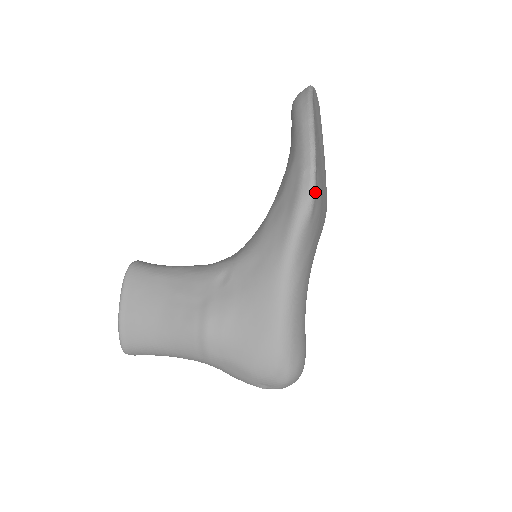
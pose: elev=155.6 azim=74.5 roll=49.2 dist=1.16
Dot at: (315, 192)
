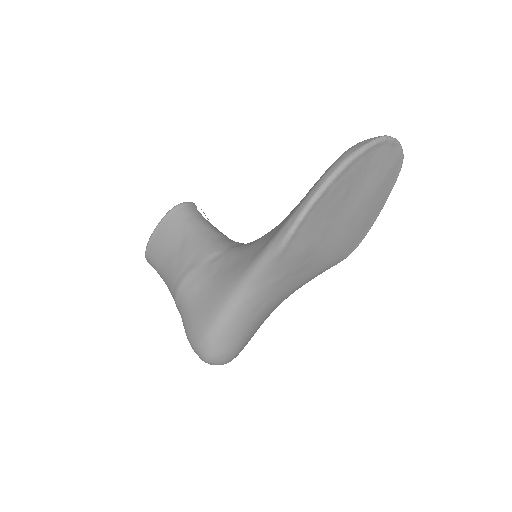
Dot at: (289, 241)
